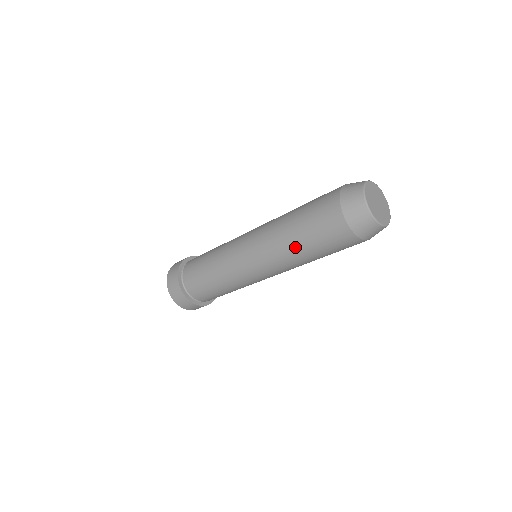
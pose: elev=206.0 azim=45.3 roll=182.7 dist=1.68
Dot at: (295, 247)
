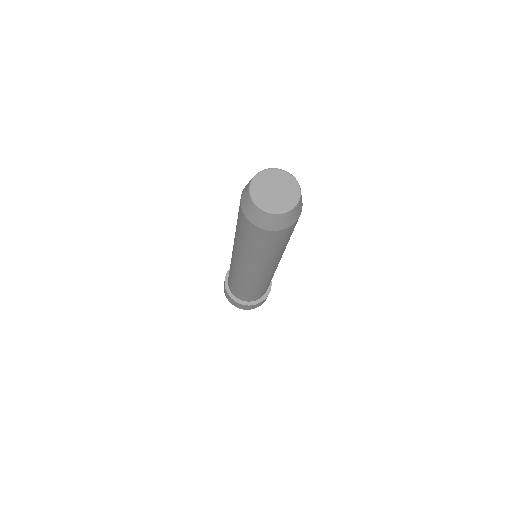
Dot at: (243, 247)
